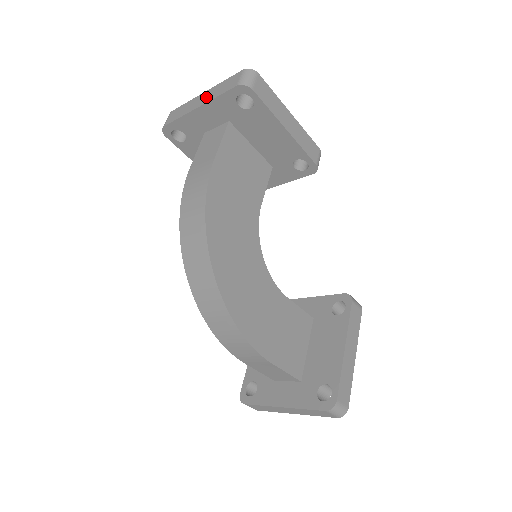
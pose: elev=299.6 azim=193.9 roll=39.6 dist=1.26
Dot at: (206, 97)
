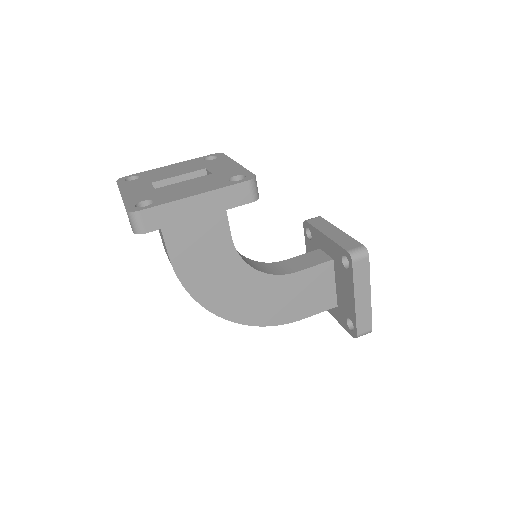
Dot at: occluded
